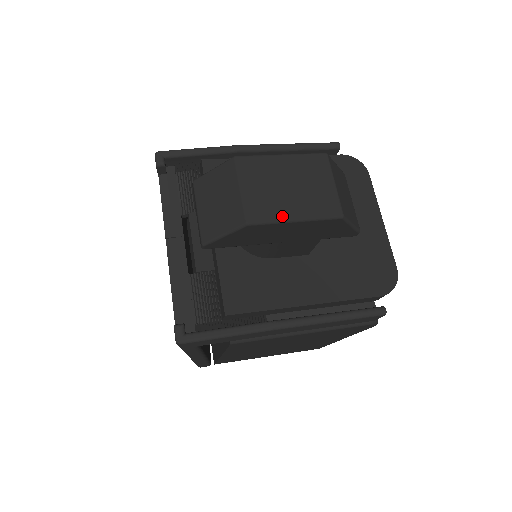
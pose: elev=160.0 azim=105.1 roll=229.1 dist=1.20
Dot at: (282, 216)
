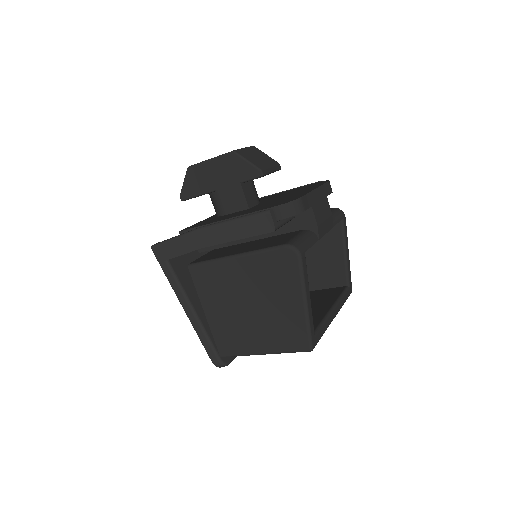
Dot at: (205, 161)
